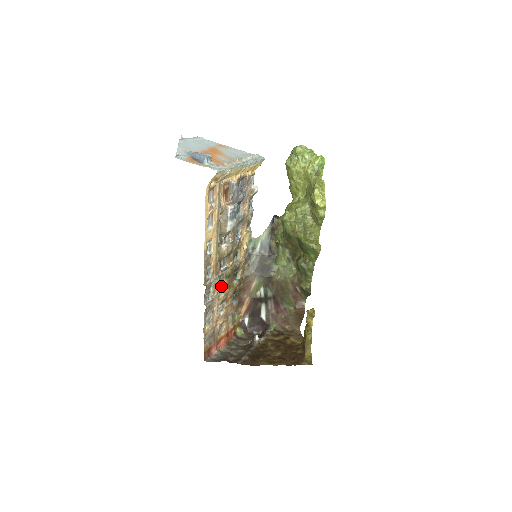
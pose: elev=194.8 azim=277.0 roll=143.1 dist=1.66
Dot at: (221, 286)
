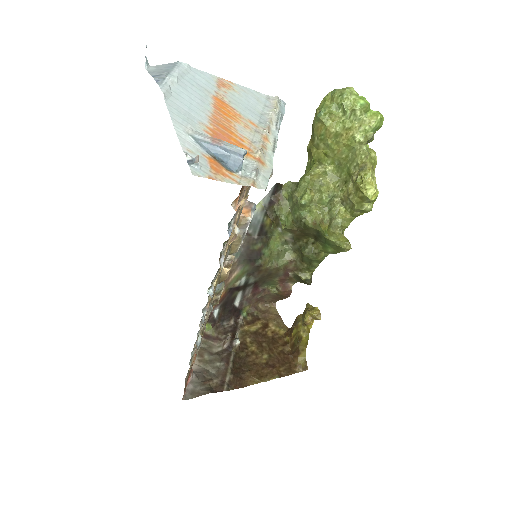
Dot at: occluded
